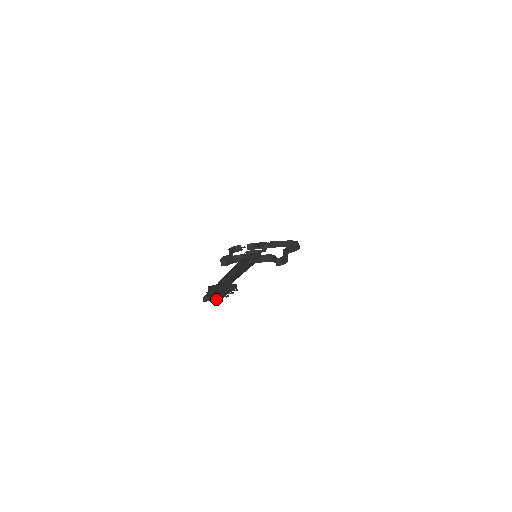
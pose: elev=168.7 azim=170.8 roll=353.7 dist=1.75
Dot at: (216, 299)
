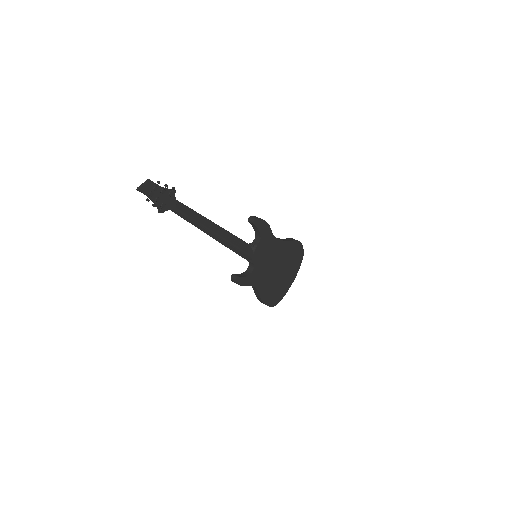
Dot at: (146, 183)
